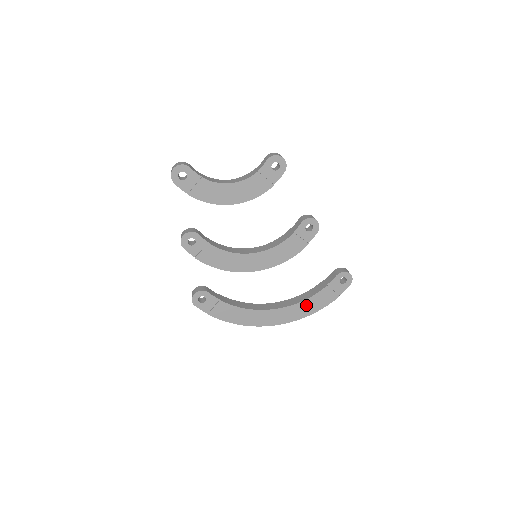
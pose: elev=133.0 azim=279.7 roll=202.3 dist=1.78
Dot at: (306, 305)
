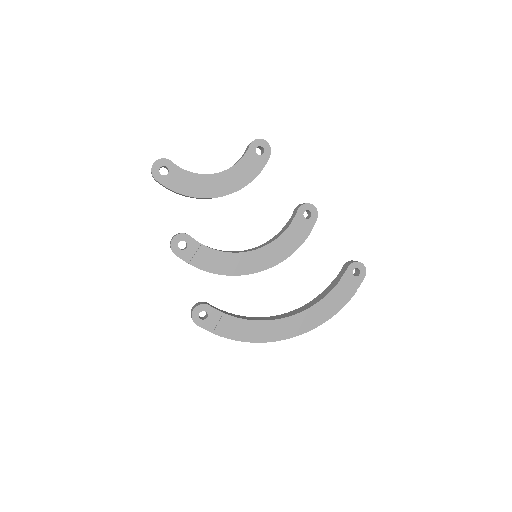
Dot at: (322, 307)
